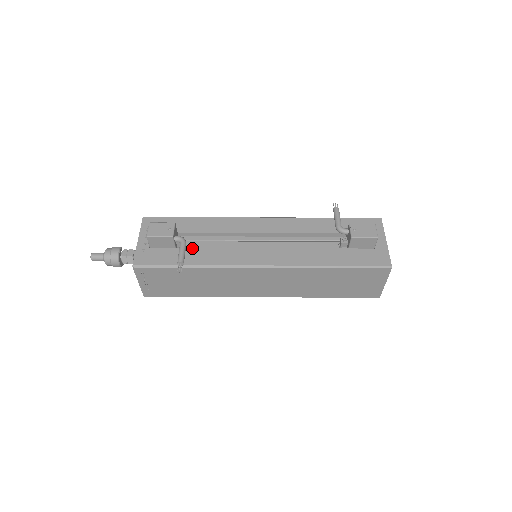
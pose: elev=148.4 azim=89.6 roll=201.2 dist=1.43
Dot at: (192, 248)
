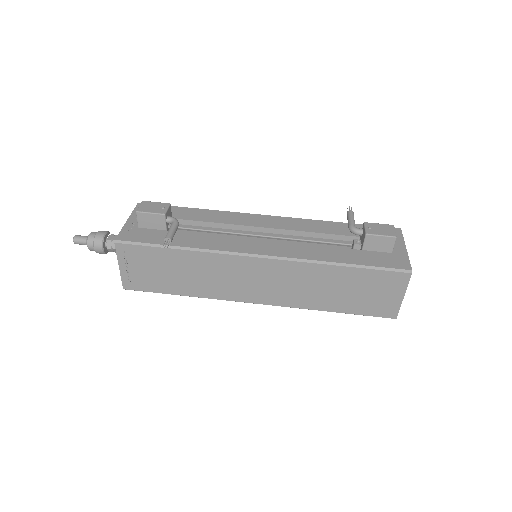
Dot at: (185, 232)
